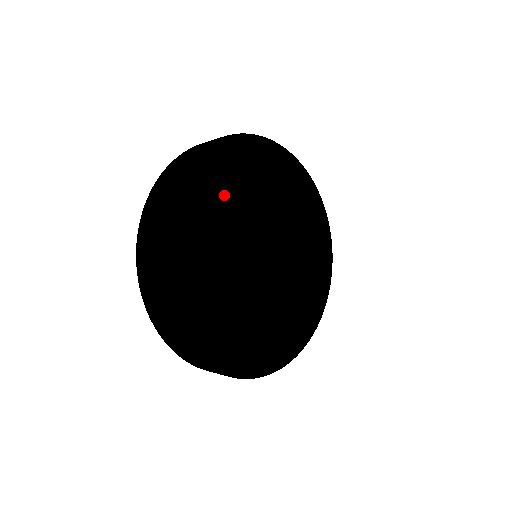
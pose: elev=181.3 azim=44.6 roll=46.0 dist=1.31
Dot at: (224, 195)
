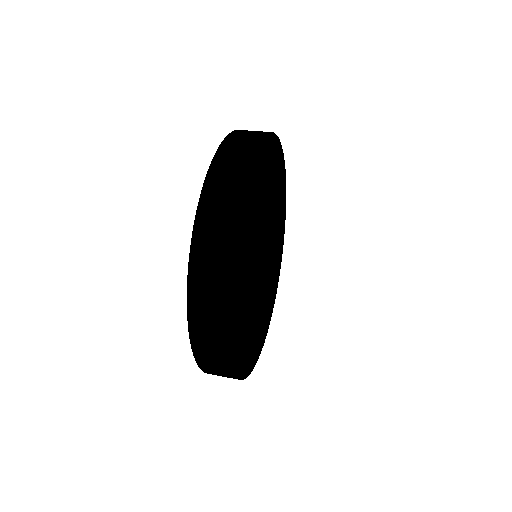
Dot at: (266, 184)
